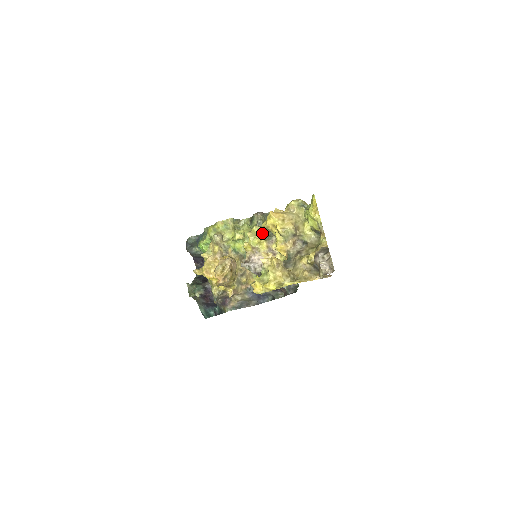
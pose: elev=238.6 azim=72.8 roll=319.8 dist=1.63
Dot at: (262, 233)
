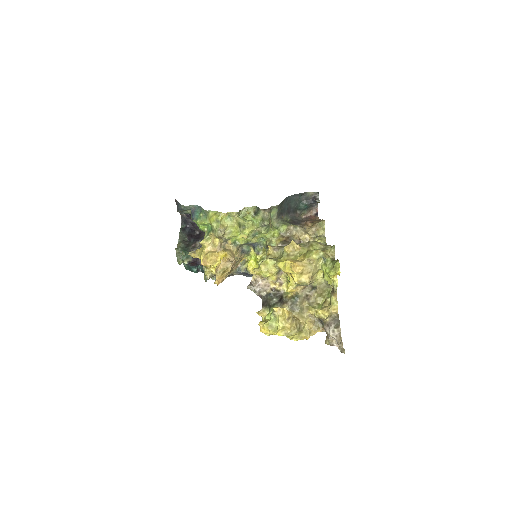
Dot at: (275, 269)
